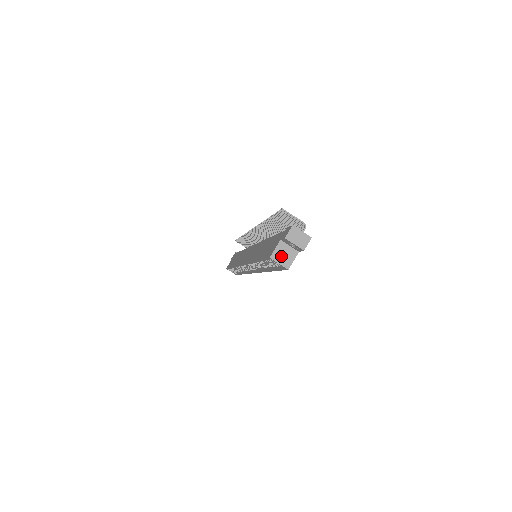
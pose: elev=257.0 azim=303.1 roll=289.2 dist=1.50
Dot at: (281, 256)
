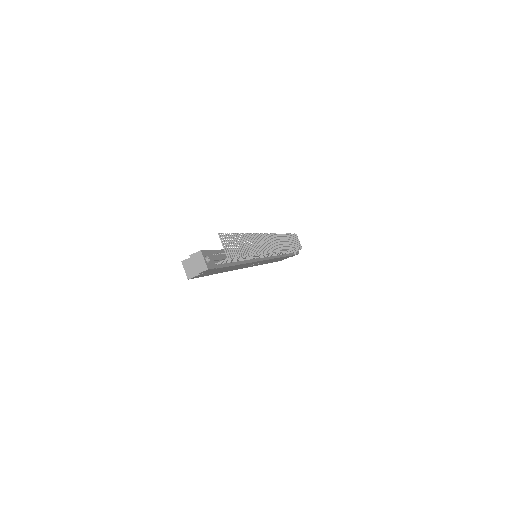
Dot at: (189, 266)
